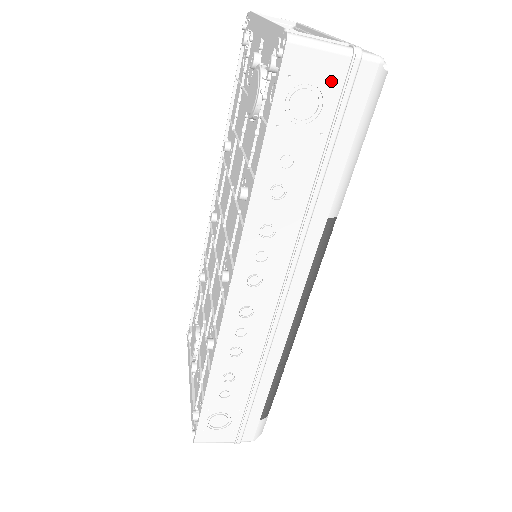
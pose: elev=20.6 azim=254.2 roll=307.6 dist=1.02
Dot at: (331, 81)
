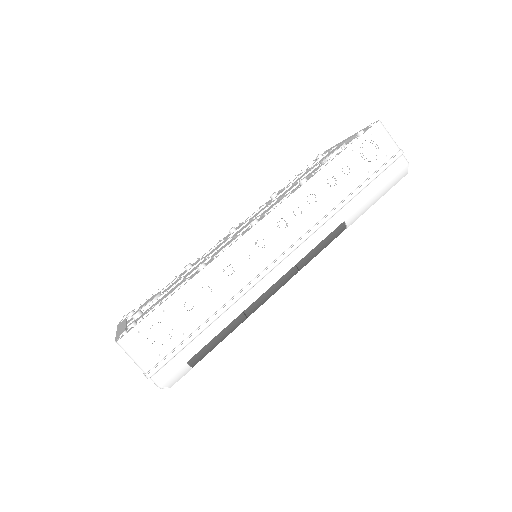
Dot at: (386, 152)
